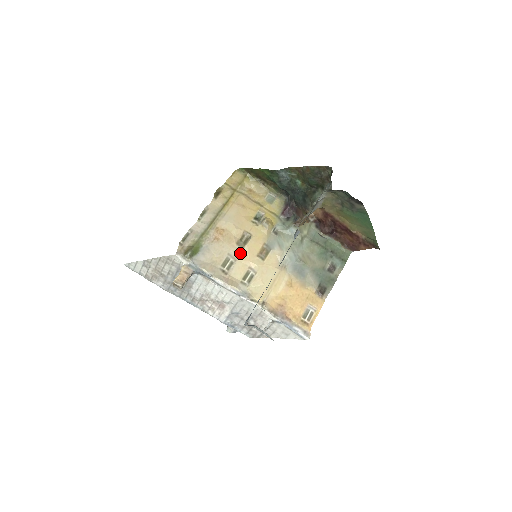
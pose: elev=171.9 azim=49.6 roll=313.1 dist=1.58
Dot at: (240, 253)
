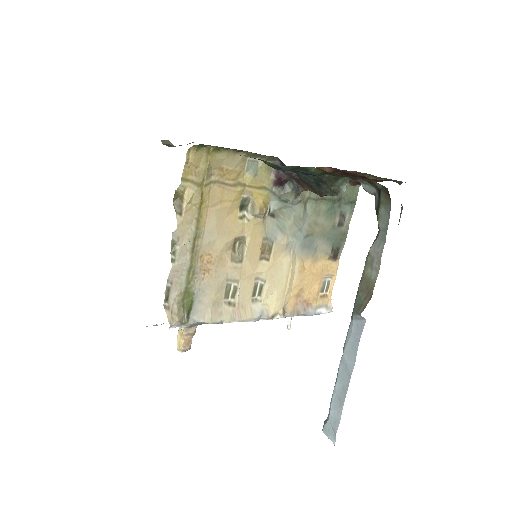
Dot at: (240, 271)
